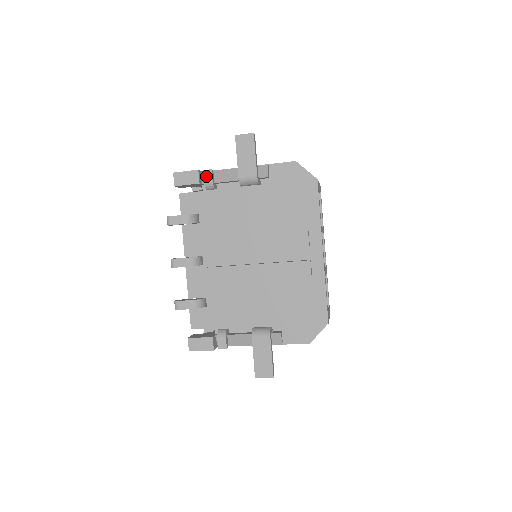
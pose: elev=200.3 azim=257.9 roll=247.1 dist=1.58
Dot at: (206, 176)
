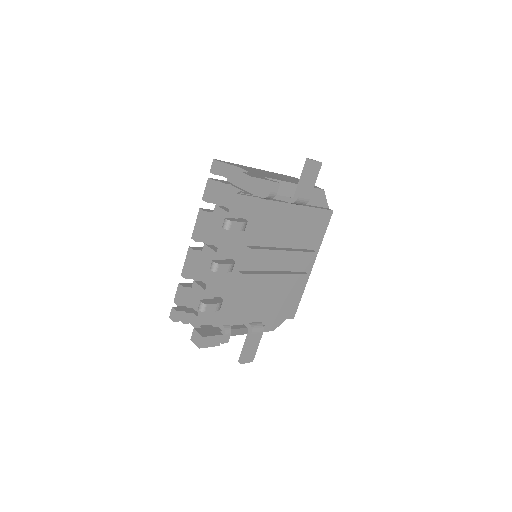
Dot at: (274, 188)
